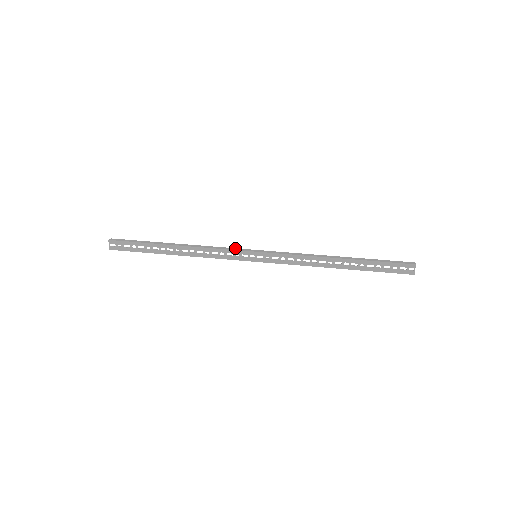
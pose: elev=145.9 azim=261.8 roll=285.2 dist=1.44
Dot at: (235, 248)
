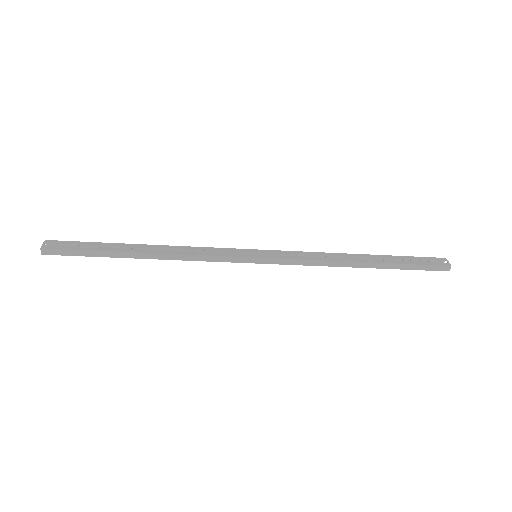
Dot at: occluded
